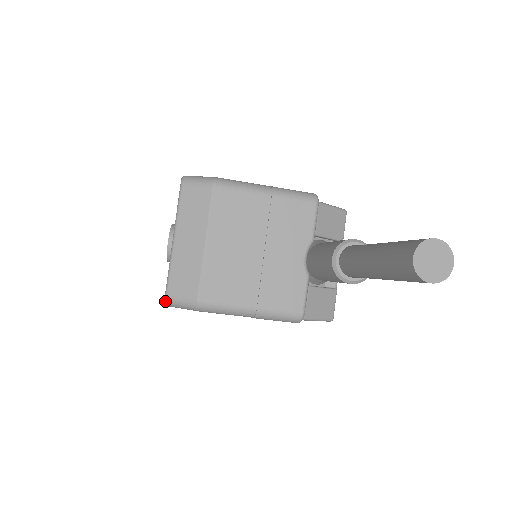
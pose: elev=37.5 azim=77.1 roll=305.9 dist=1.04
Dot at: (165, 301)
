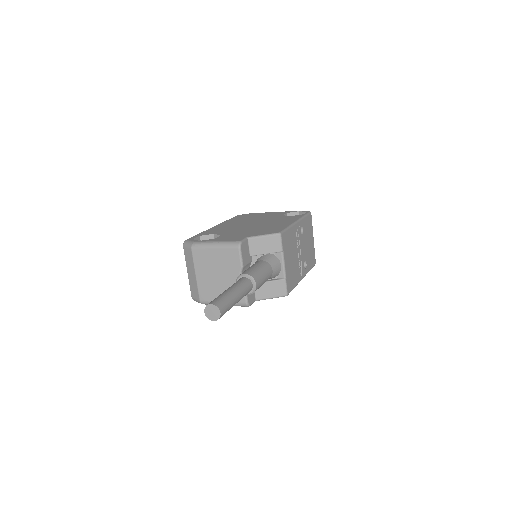
Dot at: occluded
